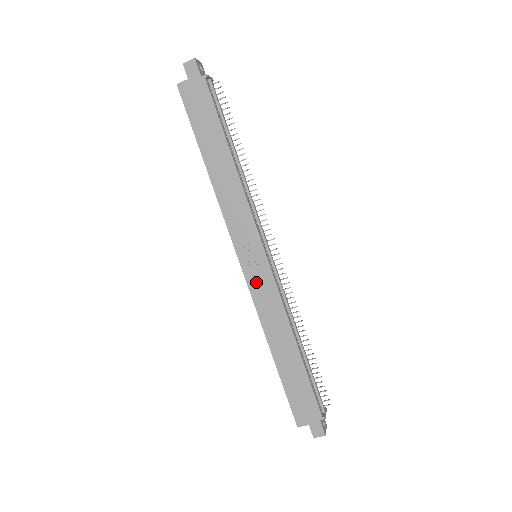
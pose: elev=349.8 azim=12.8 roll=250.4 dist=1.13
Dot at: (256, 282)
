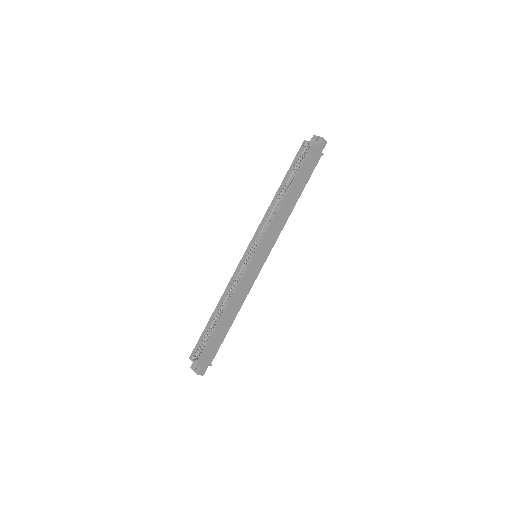
Dot at: (251, 272)
